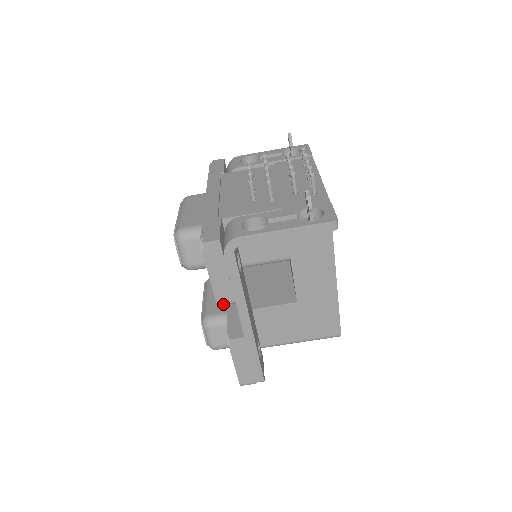
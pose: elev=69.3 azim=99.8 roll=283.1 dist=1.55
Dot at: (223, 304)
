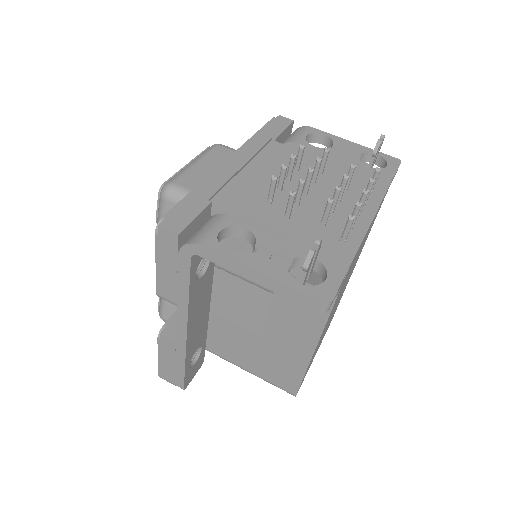
Dot at: (164, 298)
